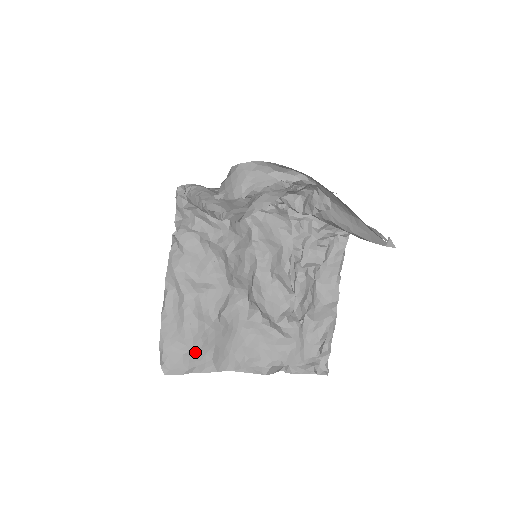
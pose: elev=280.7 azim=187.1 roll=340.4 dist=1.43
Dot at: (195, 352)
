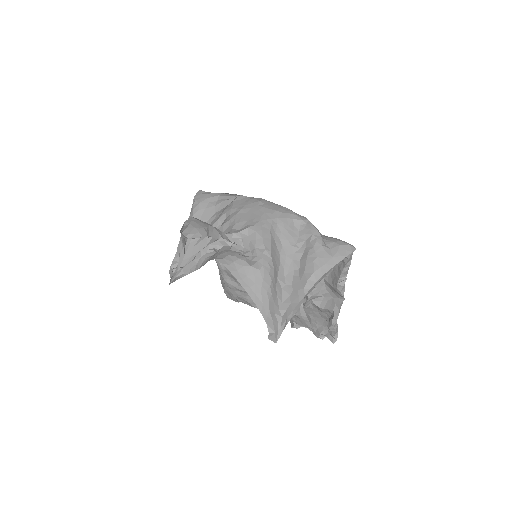
Dot at: occluded
